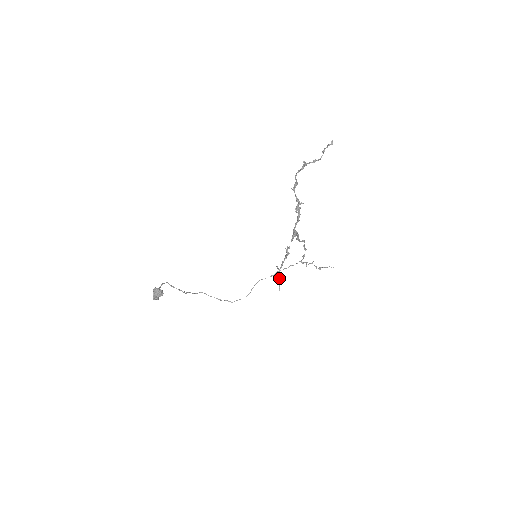
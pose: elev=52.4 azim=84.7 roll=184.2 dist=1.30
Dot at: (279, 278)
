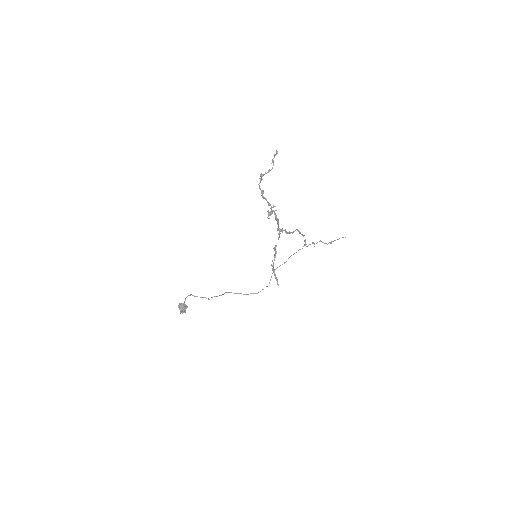
Dot at: (275, 275)
